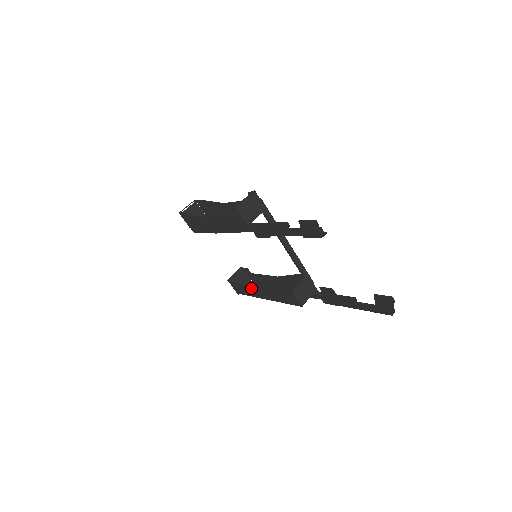
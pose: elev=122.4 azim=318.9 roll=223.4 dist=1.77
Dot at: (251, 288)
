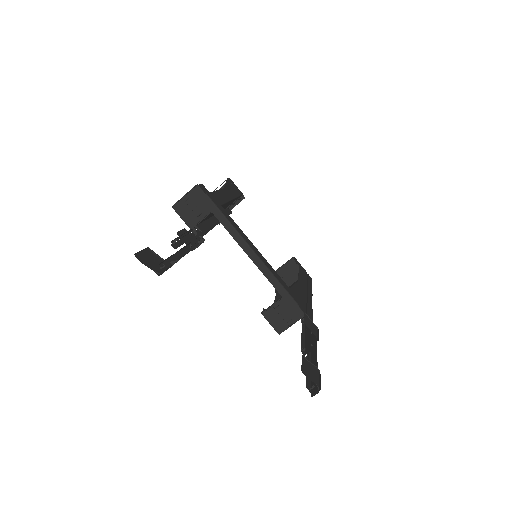
Dot at: (275, 289)
